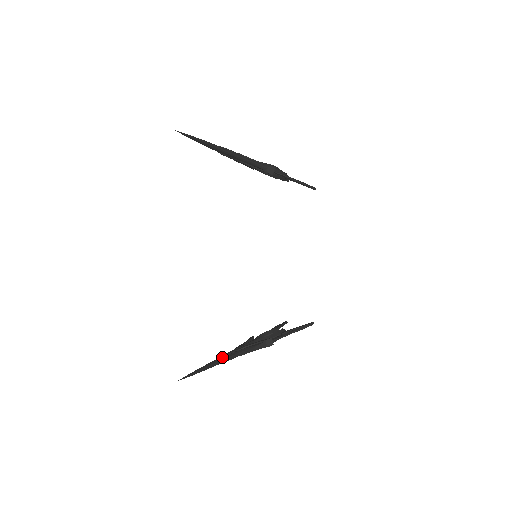
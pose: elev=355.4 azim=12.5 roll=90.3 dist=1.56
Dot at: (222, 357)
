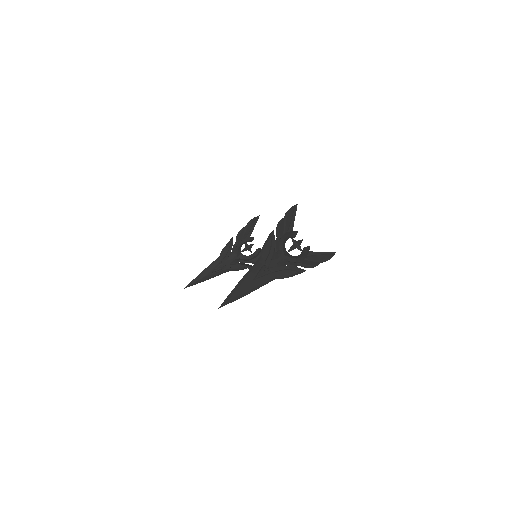
Dot at: occluded
